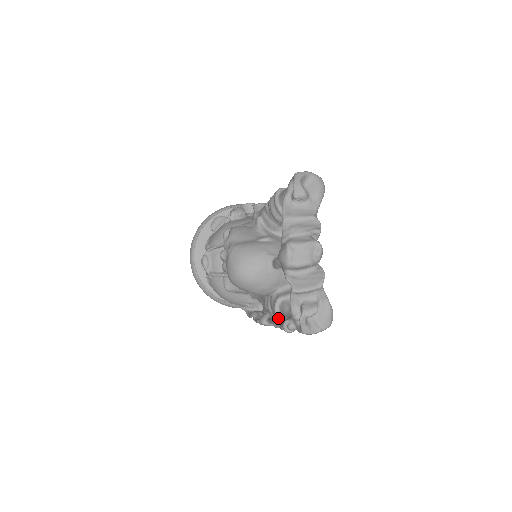
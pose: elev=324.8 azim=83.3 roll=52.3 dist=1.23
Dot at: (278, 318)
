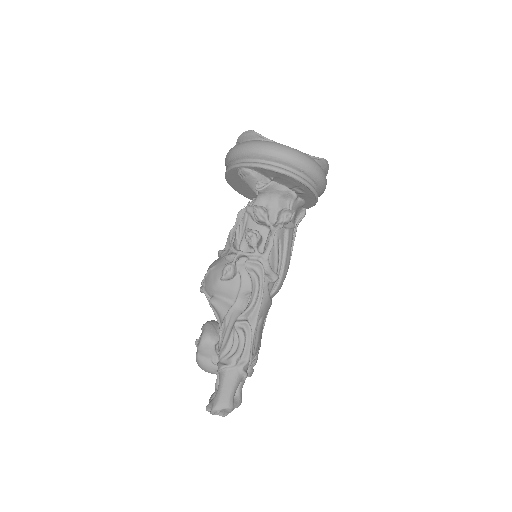
Dot at: occluded
